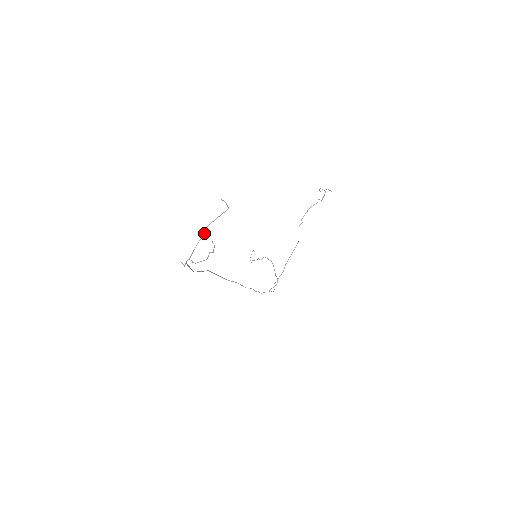
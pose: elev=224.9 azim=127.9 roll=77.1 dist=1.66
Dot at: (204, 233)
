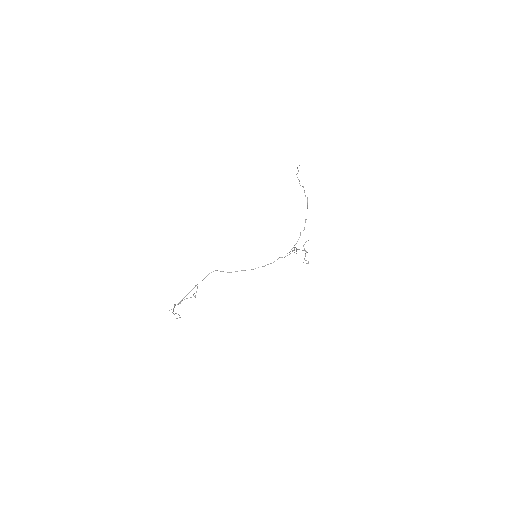
Dot at: occluded
